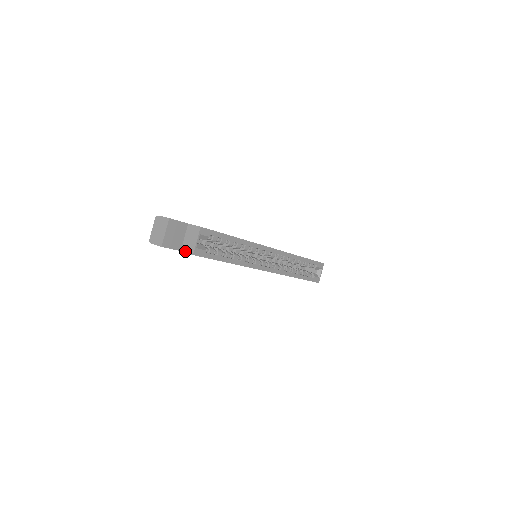
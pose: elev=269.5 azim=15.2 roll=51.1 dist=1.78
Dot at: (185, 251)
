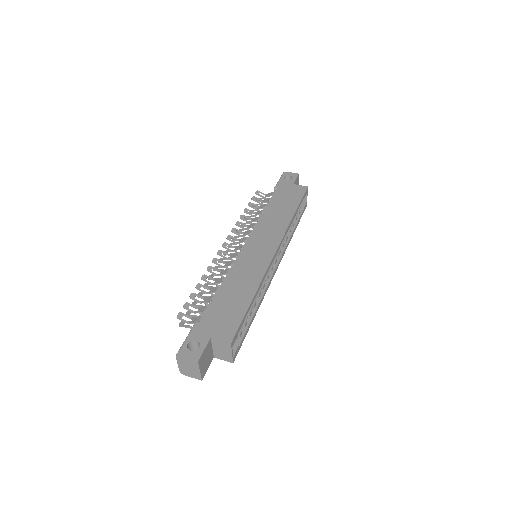
Dot at: (220, 359)
